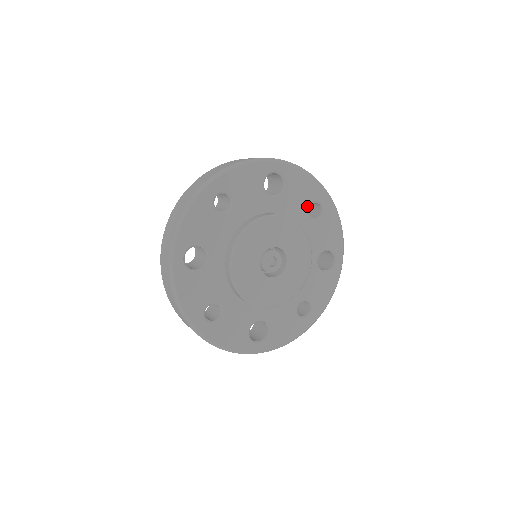
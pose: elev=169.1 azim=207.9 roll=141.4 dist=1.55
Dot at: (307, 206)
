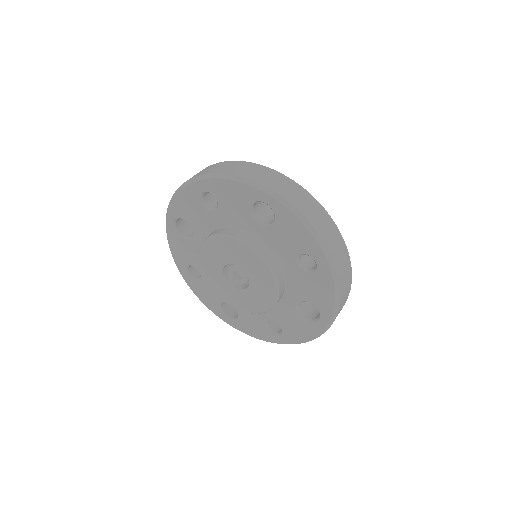
Dot at: (297, 253)
